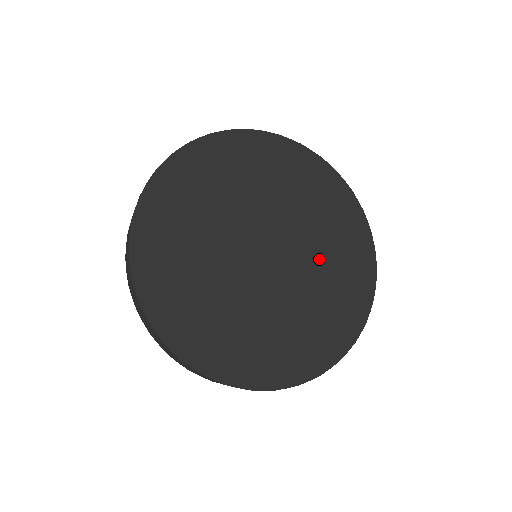
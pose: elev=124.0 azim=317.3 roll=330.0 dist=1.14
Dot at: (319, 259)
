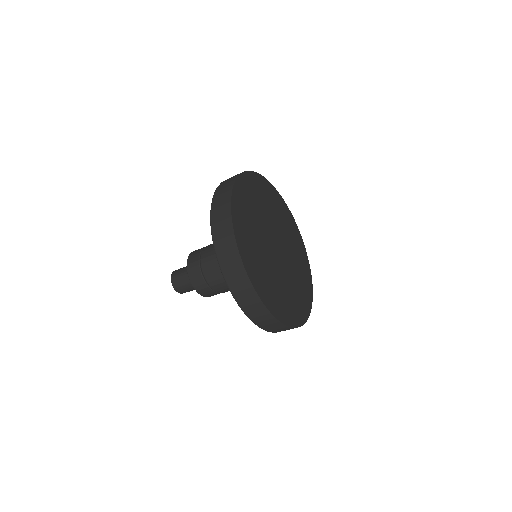
Dot at: (294, 272)
